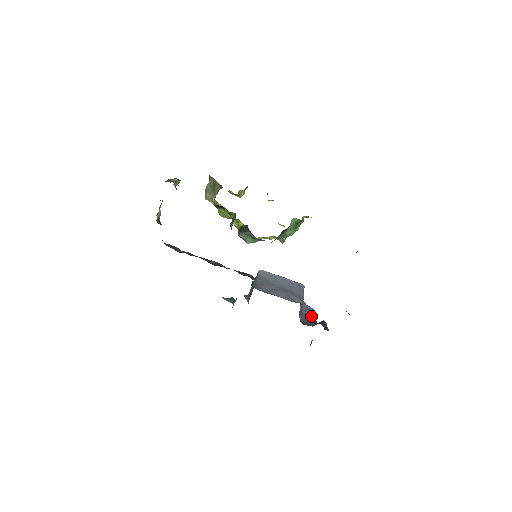
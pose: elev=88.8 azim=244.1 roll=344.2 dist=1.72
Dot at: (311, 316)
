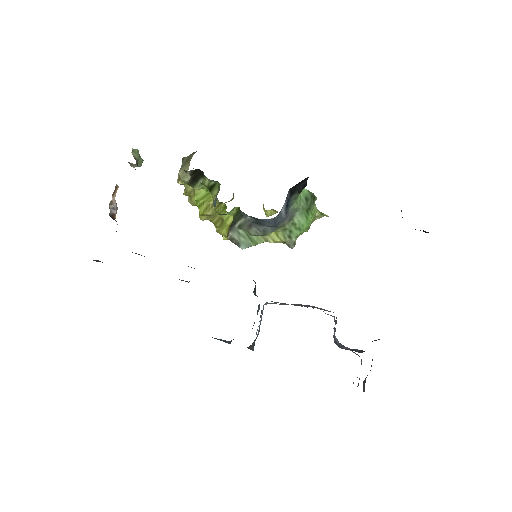
Dot at: occluded
